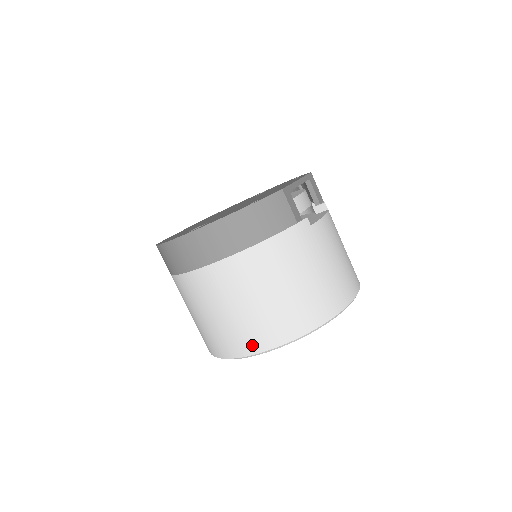
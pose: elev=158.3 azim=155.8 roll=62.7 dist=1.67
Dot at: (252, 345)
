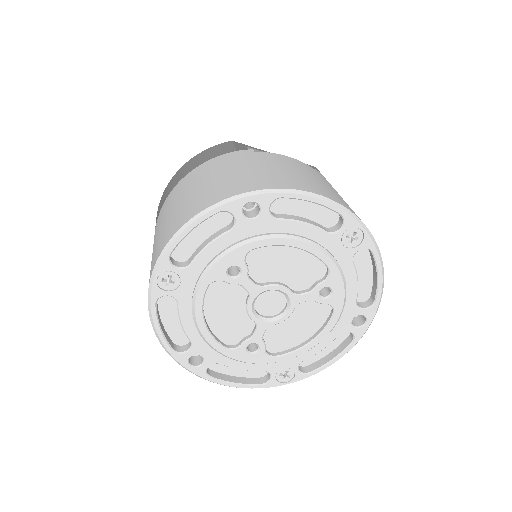
Dot at: (156, 258)
